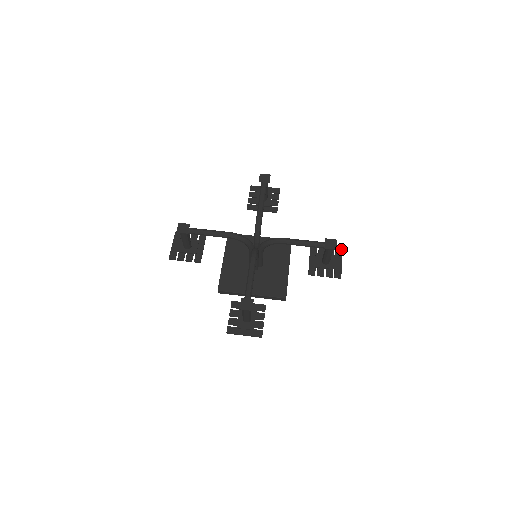
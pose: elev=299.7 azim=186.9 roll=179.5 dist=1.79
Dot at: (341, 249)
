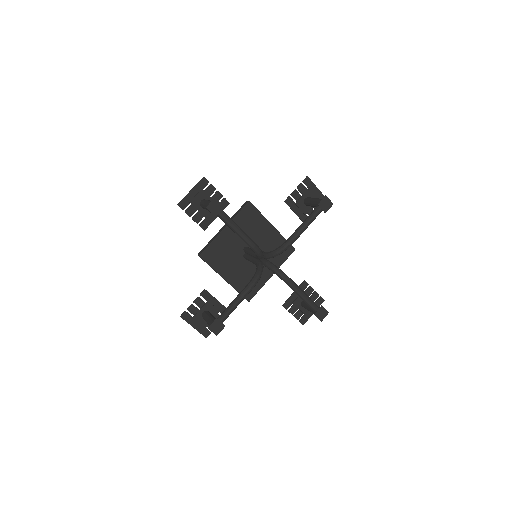
Dot at: (324, 300)
